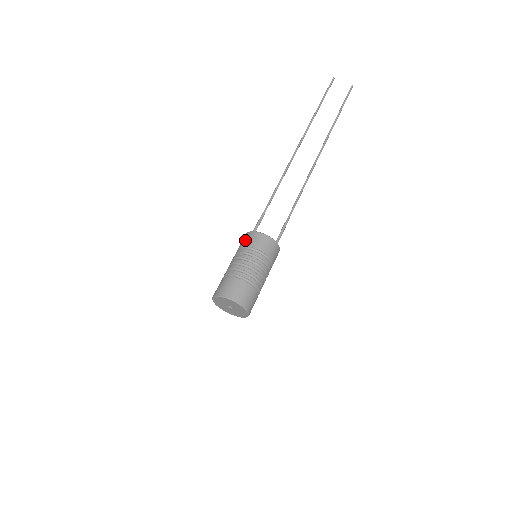
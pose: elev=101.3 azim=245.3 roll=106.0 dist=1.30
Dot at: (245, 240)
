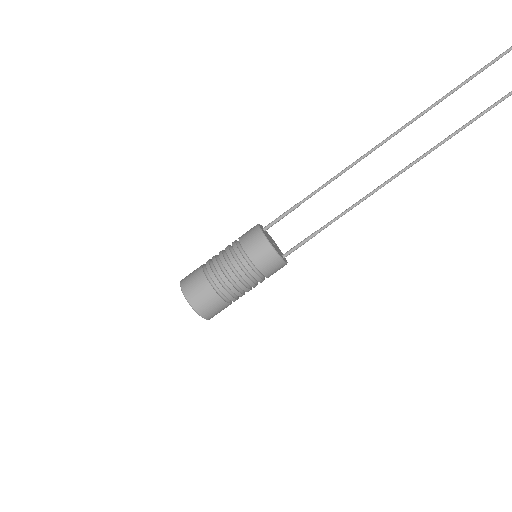
Dot at: (247, 235)
